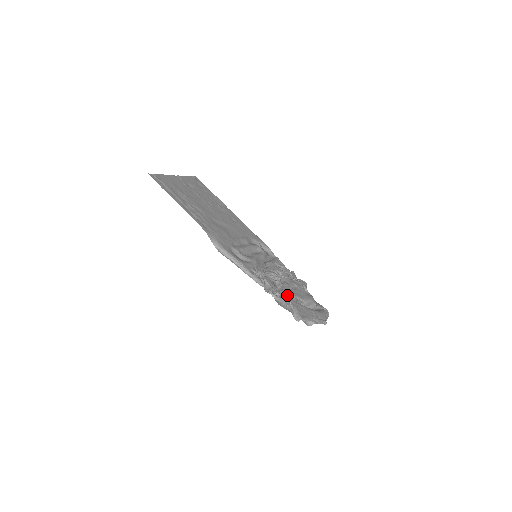
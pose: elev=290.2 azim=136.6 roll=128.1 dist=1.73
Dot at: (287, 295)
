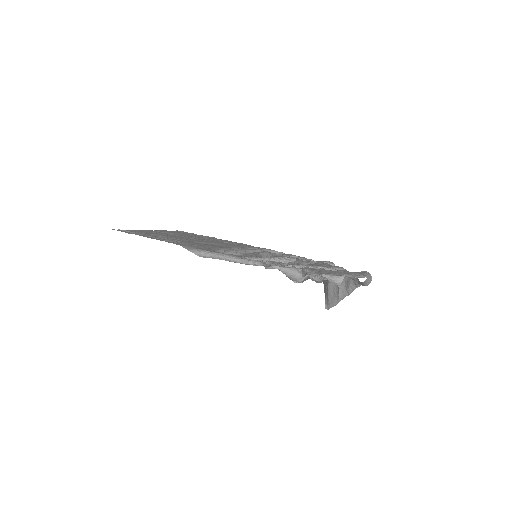
Dot at: (299, 267)
